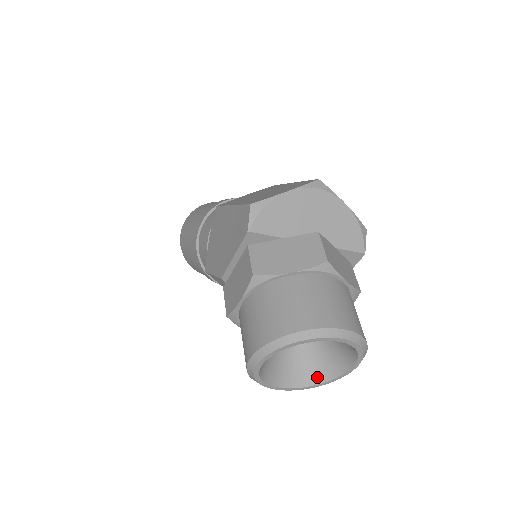
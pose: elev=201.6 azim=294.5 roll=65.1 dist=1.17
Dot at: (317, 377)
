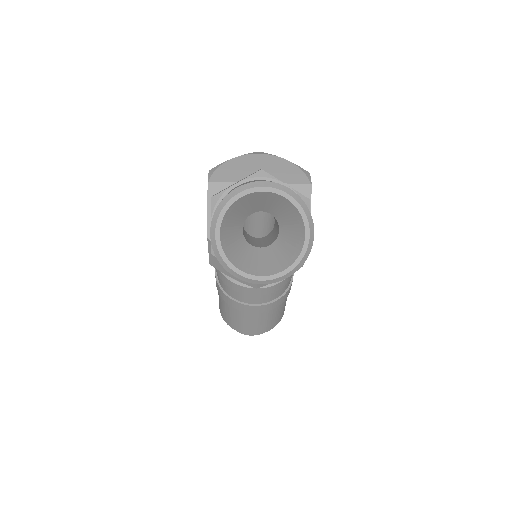
Dot at: (287, 262)
